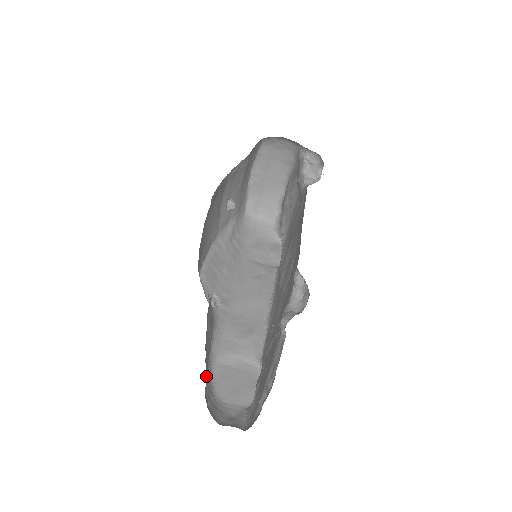
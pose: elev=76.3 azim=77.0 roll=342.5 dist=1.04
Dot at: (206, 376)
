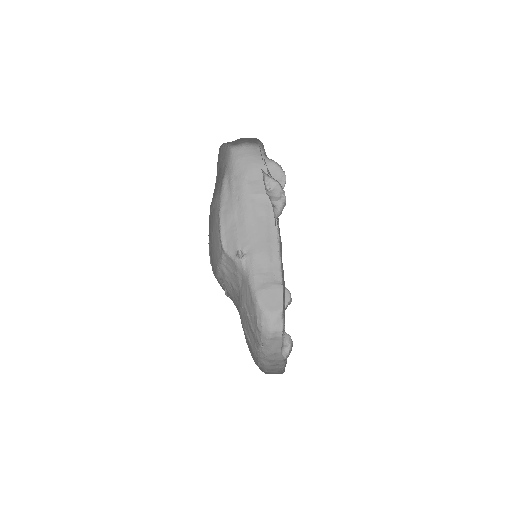
Dot at: (254, 332)
